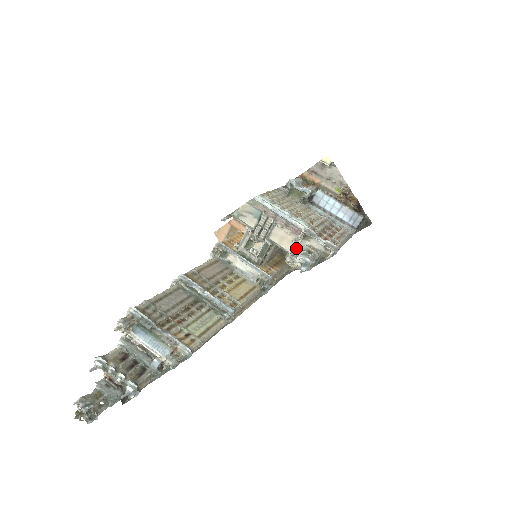
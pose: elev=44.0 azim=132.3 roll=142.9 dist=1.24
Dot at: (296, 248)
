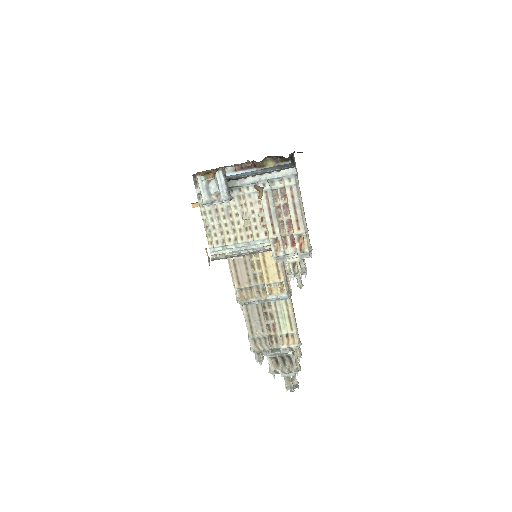
Dot at: occluded
